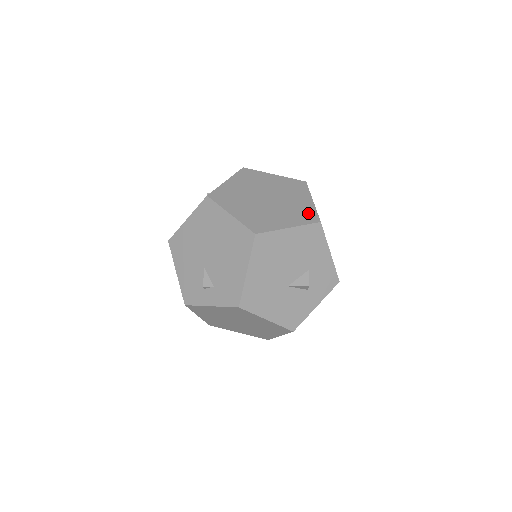
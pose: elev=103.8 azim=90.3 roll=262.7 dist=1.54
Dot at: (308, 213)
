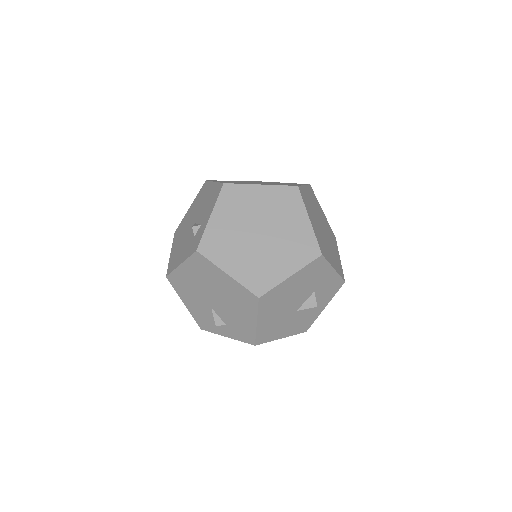
Dot at: (307, 244)
